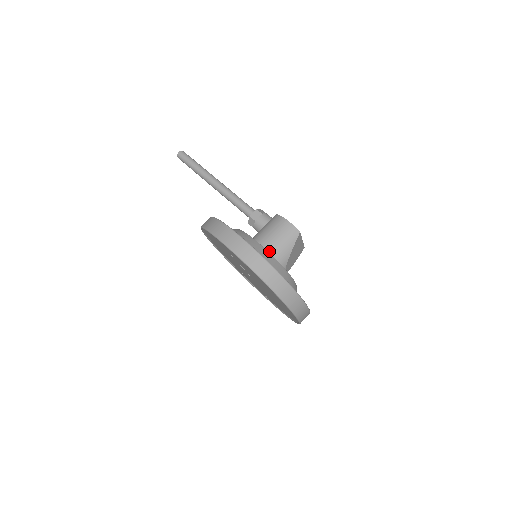
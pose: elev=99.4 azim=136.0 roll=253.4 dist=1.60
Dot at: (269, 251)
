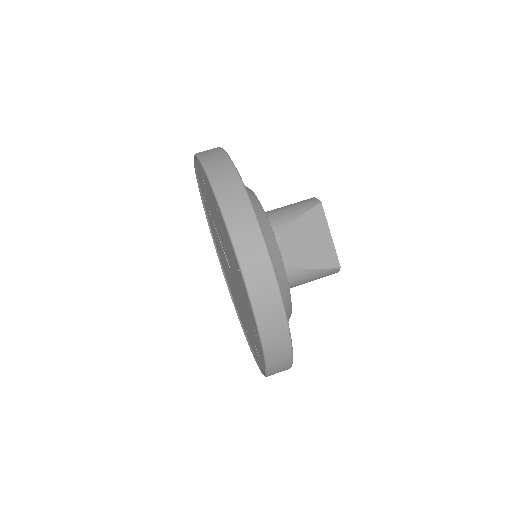
Dot at: occluded
